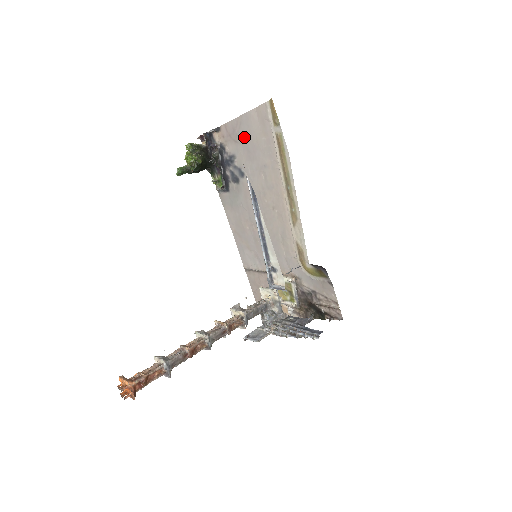
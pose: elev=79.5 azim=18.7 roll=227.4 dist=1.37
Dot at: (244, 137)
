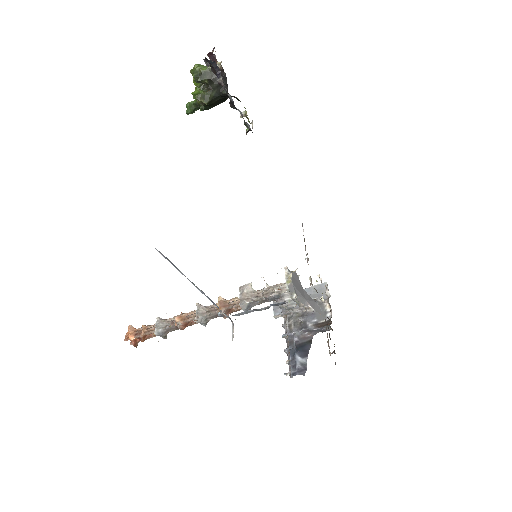
Dot at: occluded
